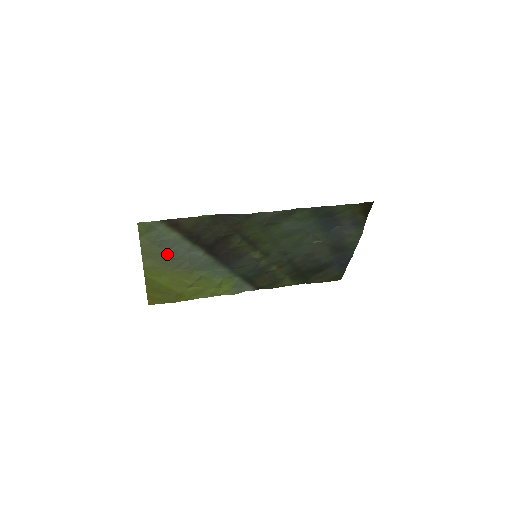
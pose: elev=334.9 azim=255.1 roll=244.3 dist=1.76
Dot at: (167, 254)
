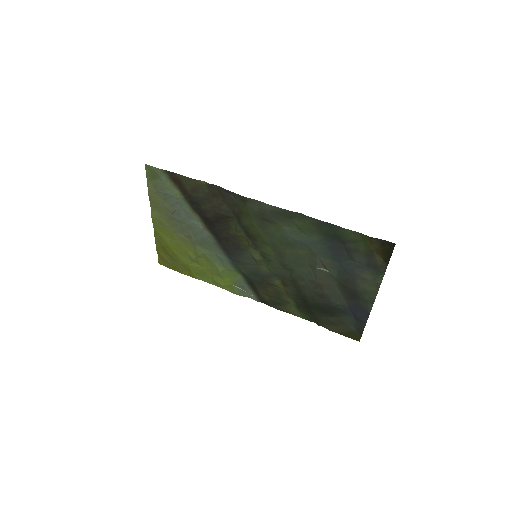
Dot at: (171, 212)
